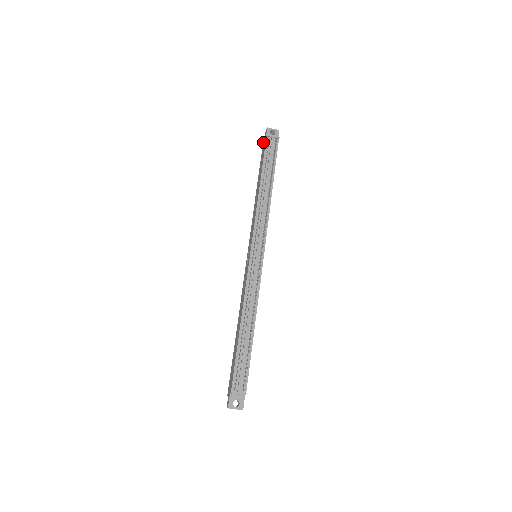
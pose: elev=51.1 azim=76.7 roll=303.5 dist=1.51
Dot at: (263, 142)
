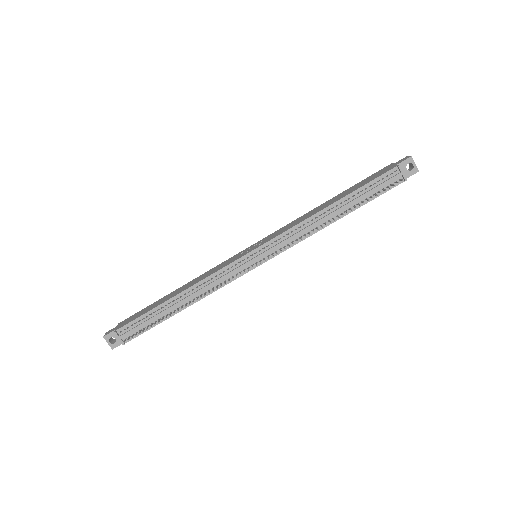
Dot at: occluded
